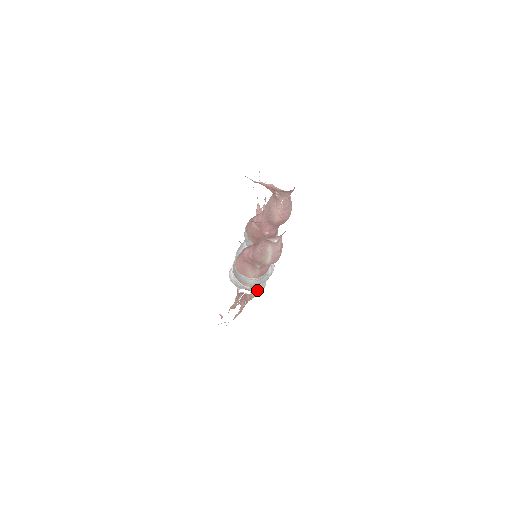
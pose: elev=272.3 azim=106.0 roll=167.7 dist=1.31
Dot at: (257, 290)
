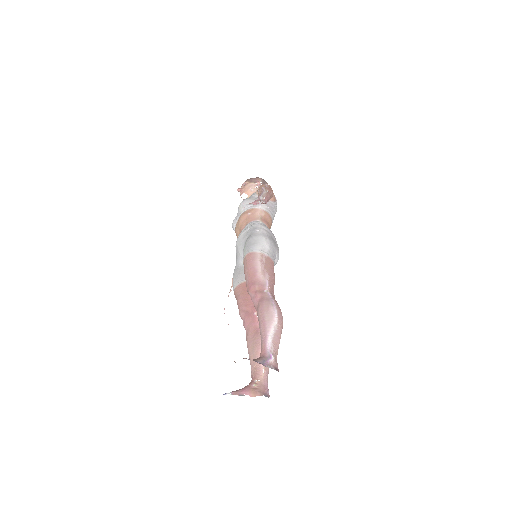
Dot at: occluded
